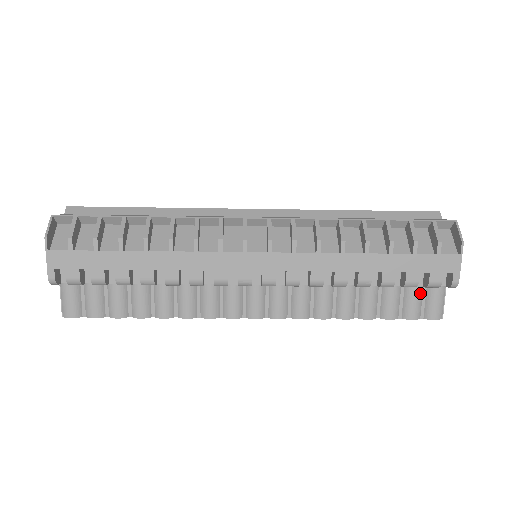
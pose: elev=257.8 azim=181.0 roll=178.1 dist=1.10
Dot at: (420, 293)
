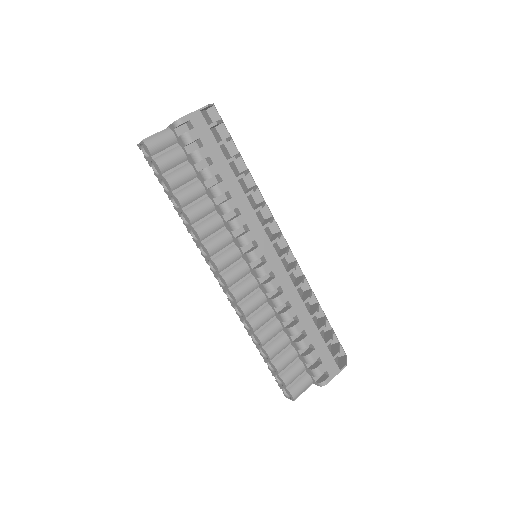
Dot at: (301, 372)
